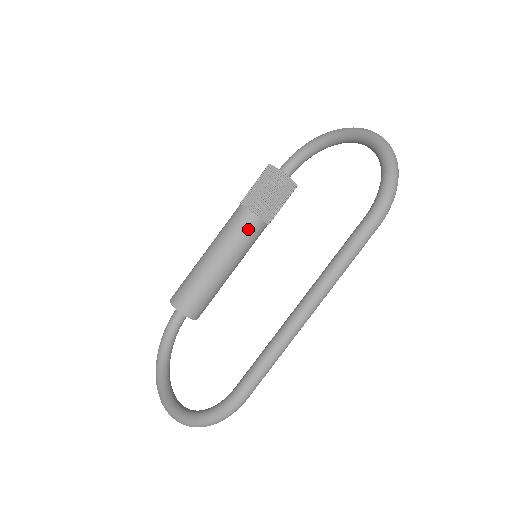
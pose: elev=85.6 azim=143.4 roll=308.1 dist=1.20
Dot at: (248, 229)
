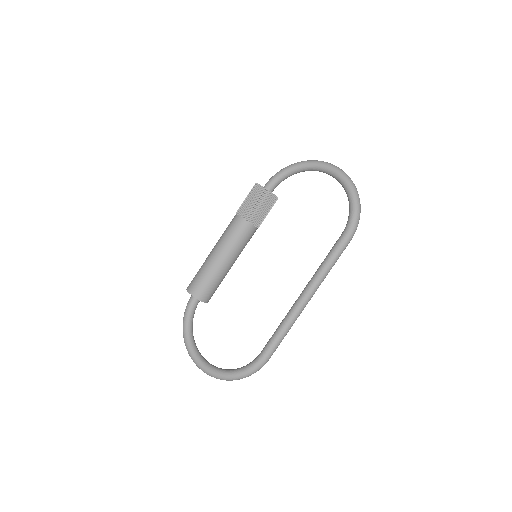
Dot at: (246, 235)
